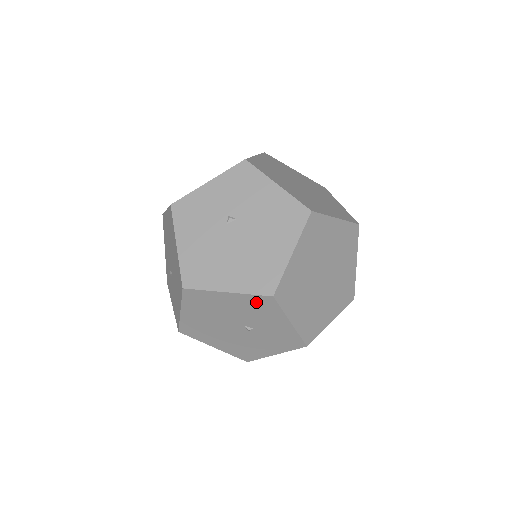
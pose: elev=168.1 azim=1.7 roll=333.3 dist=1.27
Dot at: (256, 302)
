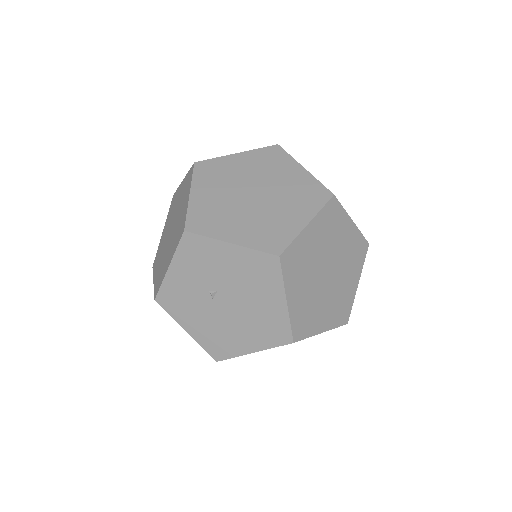
Dot at: occluded
